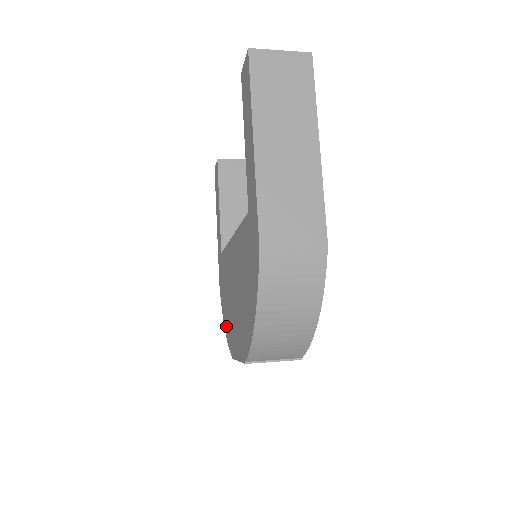
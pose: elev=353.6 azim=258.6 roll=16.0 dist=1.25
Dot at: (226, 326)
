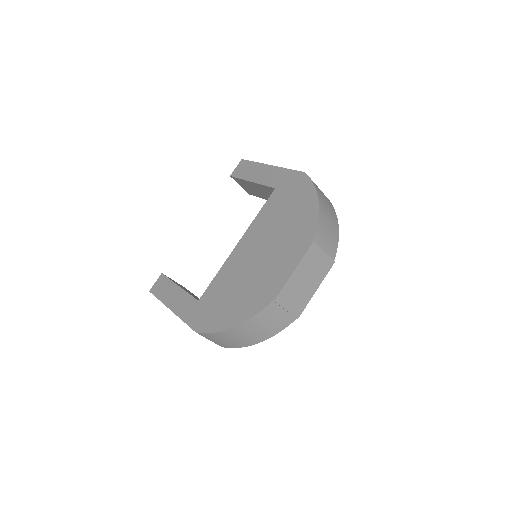
Dot at: (241, 313)
